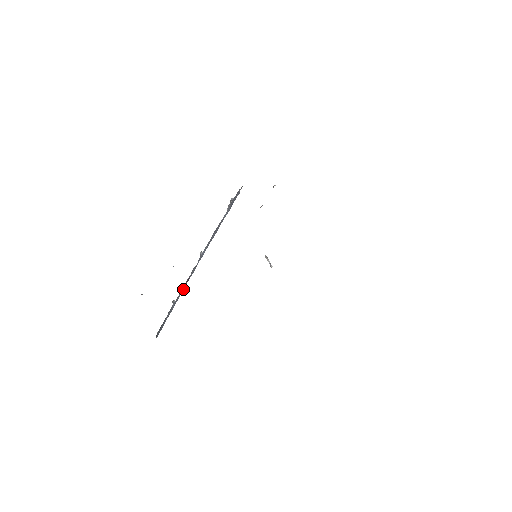
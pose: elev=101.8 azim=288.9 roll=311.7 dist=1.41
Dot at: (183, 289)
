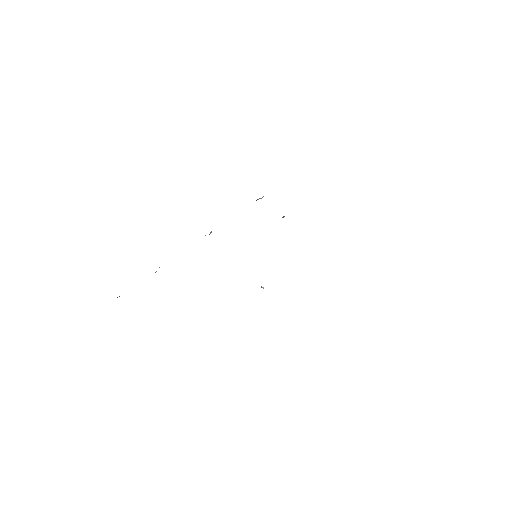
Dot at: occluded
